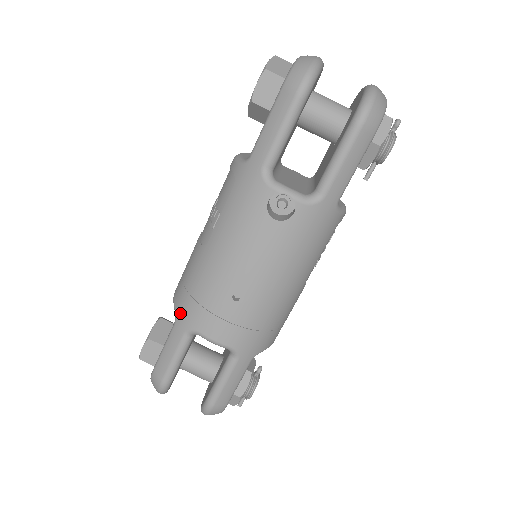
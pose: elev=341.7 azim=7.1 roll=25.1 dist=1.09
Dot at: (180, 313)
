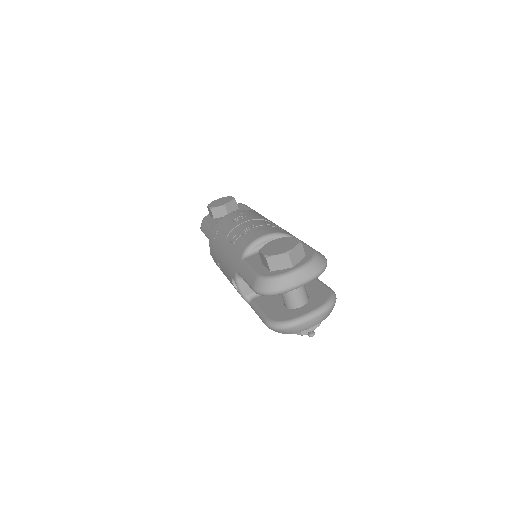
Dot at: (212, 231)
